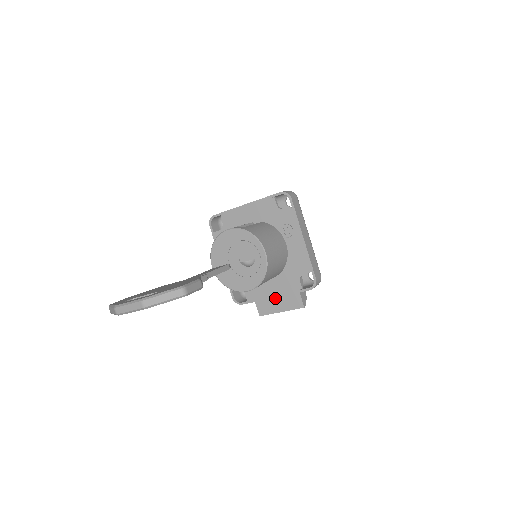
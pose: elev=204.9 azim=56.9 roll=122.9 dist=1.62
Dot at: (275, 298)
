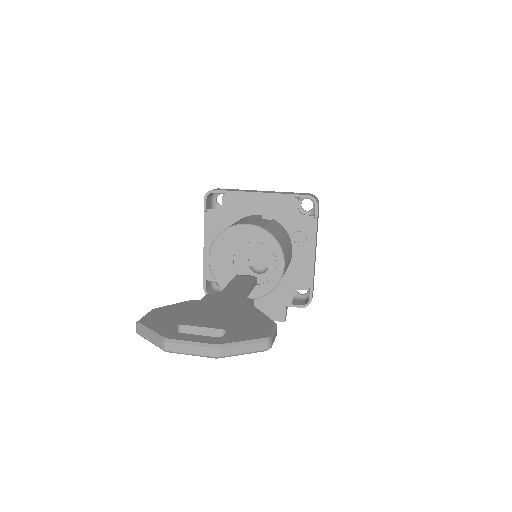
Dot at: (255, 303)
